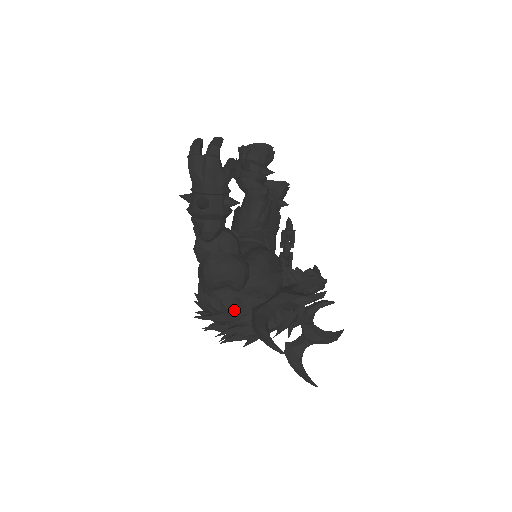
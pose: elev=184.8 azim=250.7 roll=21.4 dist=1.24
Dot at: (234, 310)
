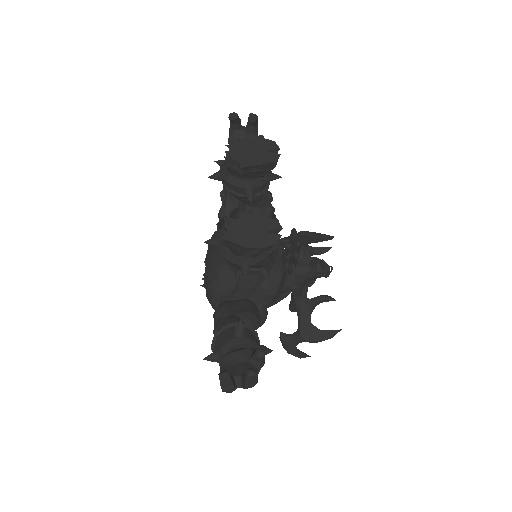
Dot at: occluded
